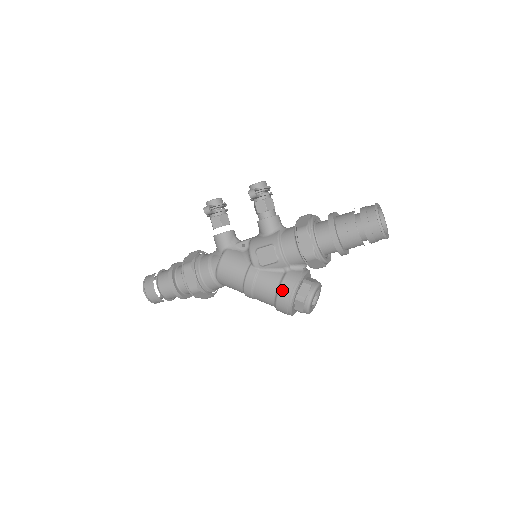
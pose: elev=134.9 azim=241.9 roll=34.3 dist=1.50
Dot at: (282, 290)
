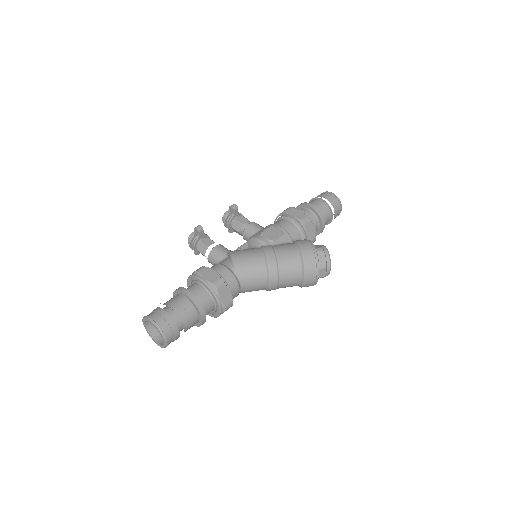
Dot at: (302, 244)
